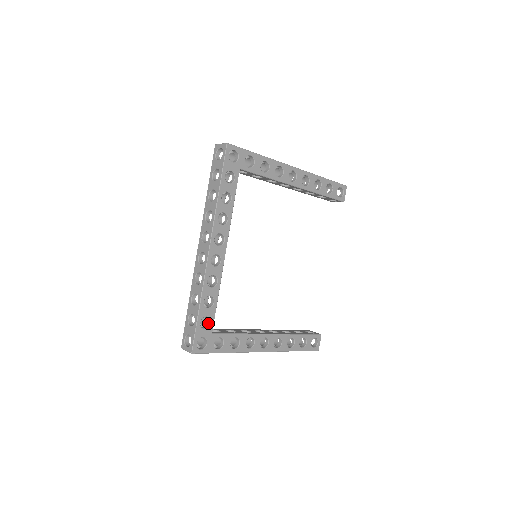
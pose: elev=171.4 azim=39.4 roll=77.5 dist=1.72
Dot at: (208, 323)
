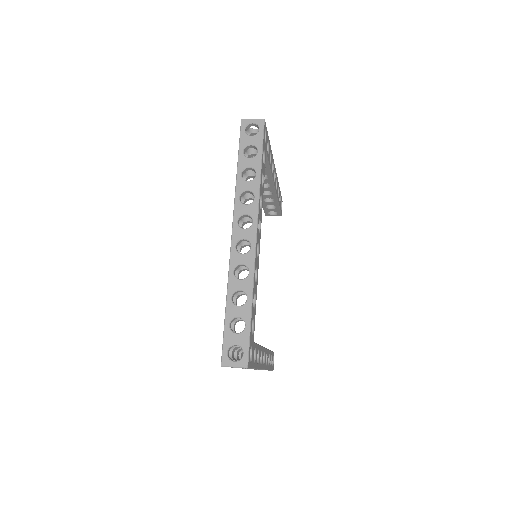
Dot at: occluded
